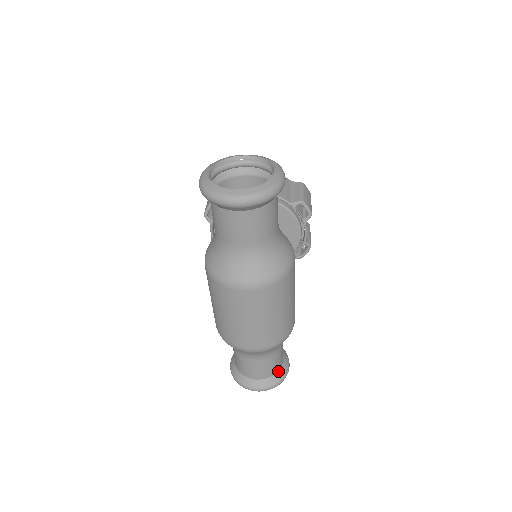
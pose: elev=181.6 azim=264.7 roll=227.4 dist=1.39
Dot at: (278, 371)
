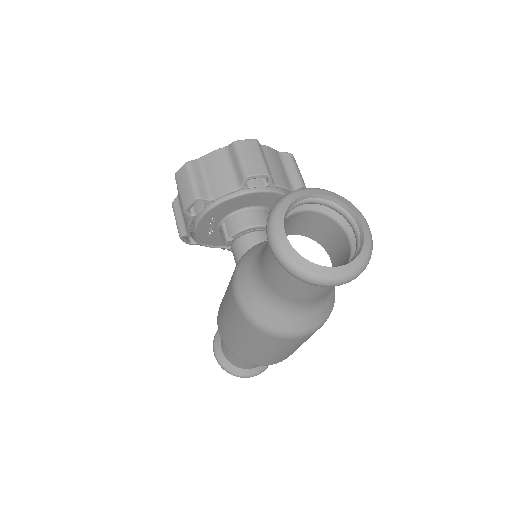
Dot at: occluded
